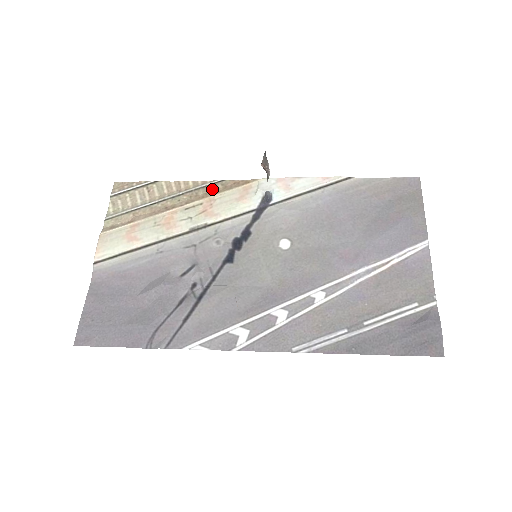
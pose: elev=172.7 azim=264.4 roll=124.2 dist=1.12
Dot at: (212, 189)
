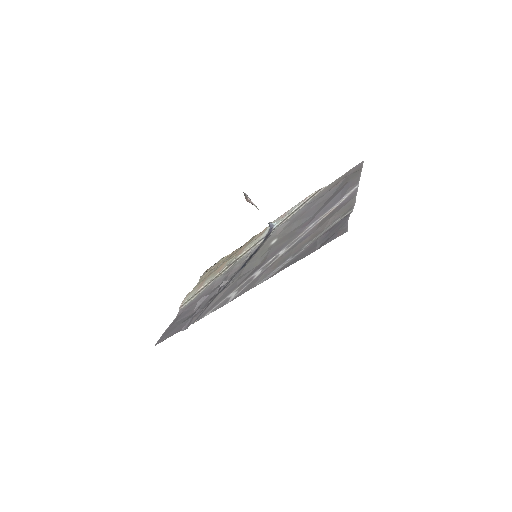
Dot at: occluded
